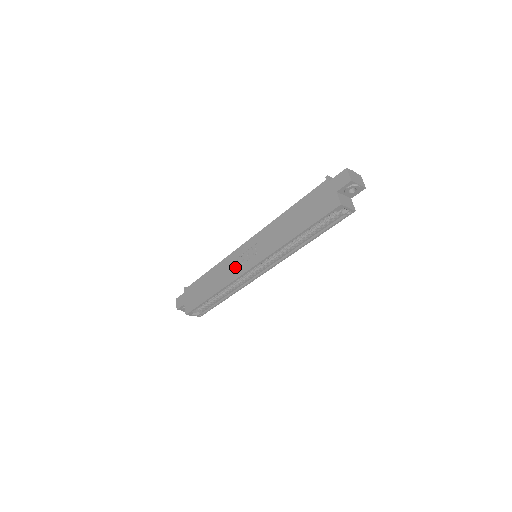
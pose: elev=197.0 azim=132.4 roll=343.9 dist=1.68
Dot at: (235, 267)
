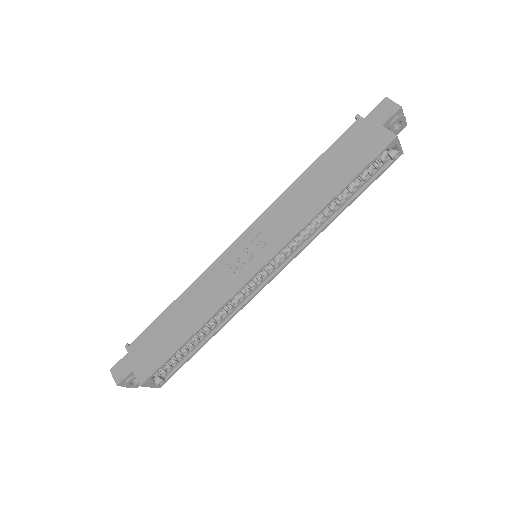
Dot at: (229, 277)
